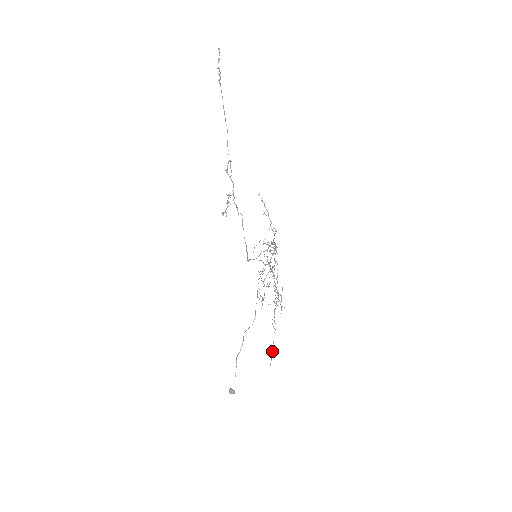
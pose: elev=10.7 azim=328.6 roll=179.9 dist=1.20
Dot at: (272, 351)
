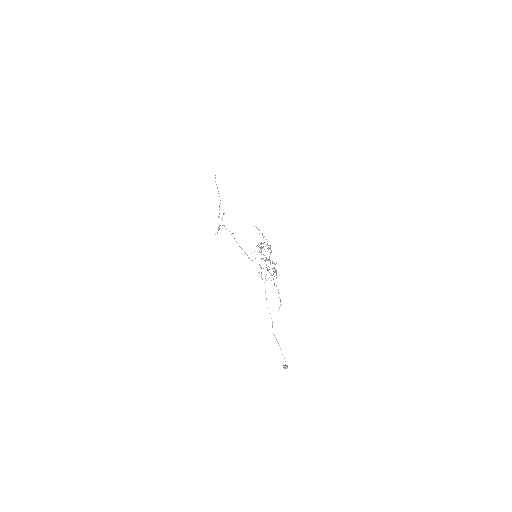
Dot at: occluded
